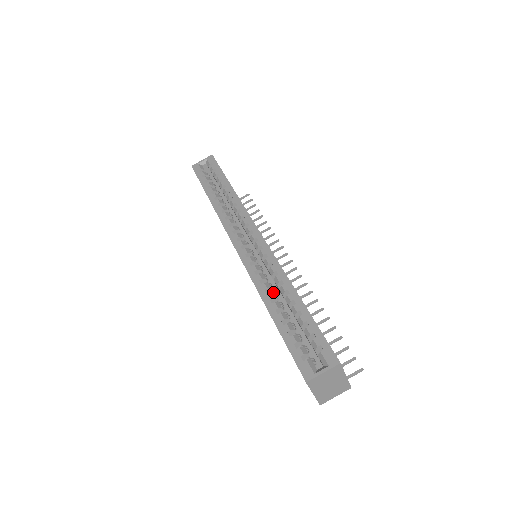
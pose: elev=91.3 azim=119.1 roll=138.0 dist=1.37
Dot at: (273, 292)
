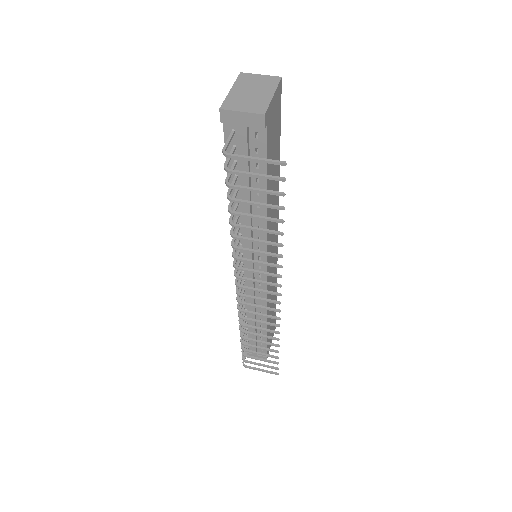
Dot at: occluded
